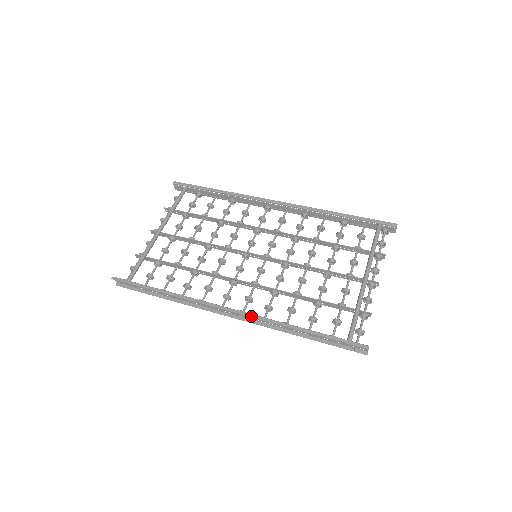
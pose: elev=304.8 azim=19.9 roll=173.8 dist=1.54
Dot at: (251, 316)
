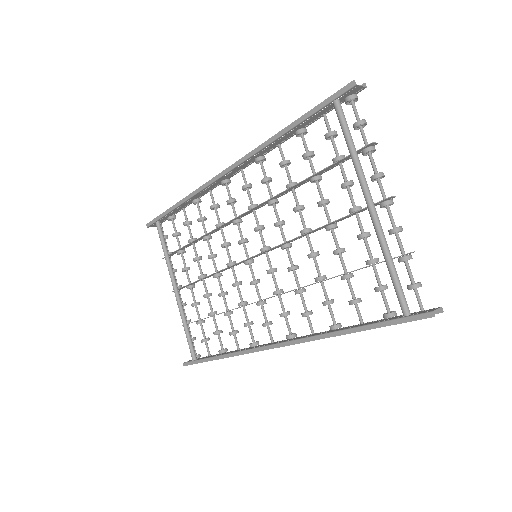
Dot at: (295, 343)
